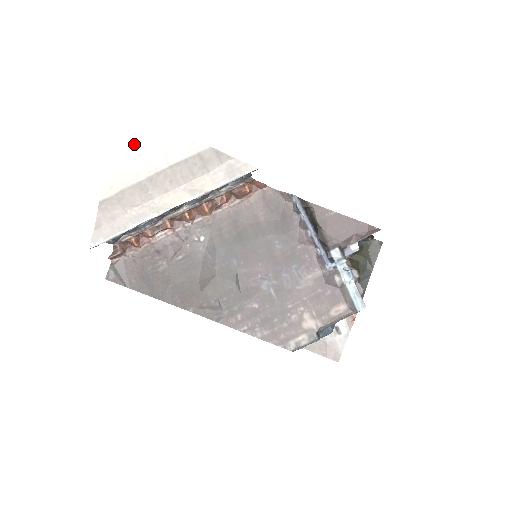
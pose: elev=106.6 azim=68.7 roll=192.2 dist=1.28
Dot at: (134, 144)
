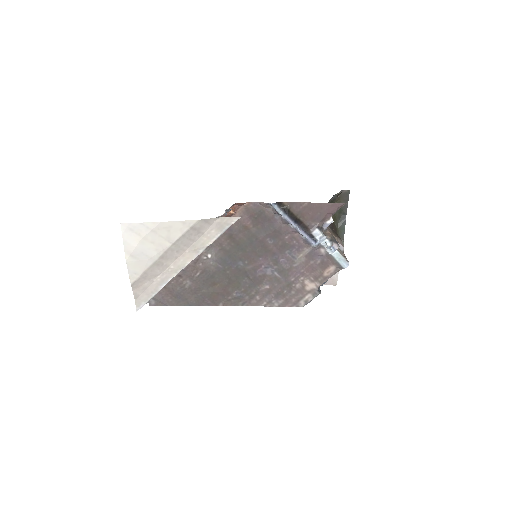
Dot at: (139, 242)
